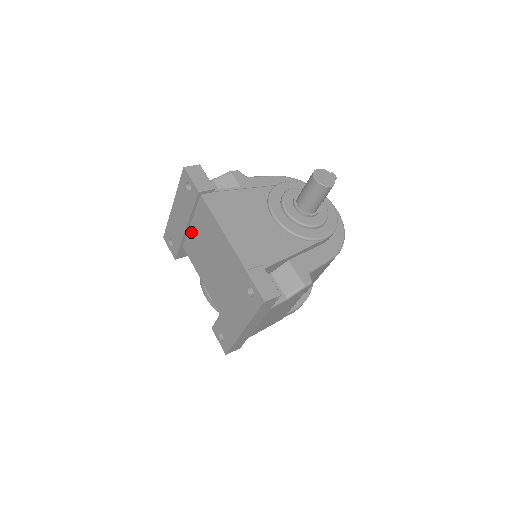
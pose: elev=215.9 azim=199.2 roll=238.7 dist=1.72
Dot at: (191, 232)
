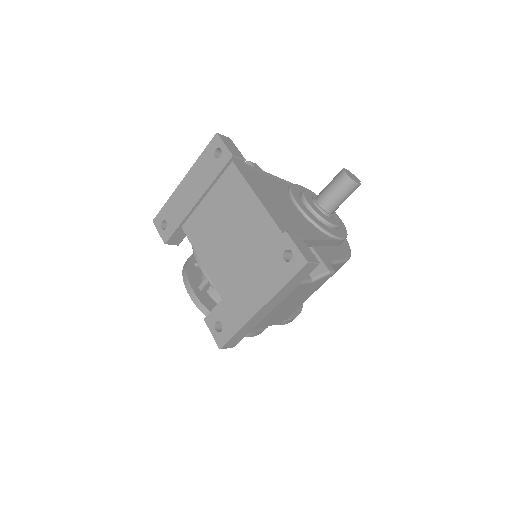
Dot at: (202, 207)
